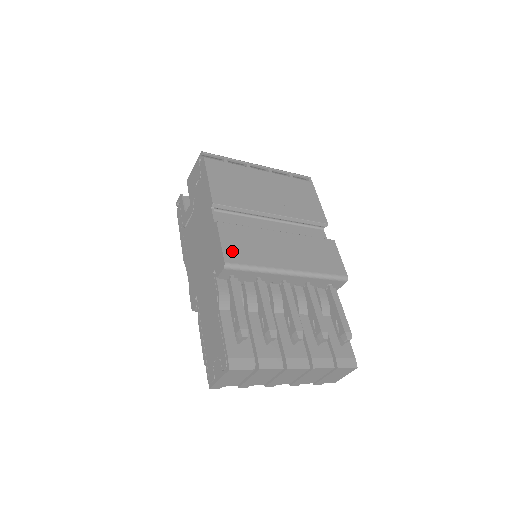
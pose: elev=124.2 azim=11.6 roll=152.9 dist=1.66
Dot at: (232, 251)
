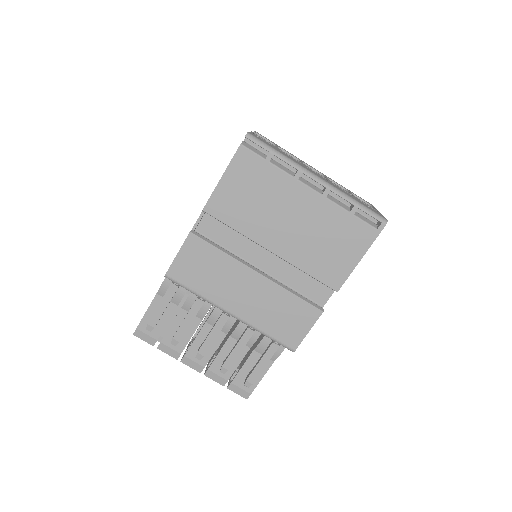
Dot at: (182, 268)
